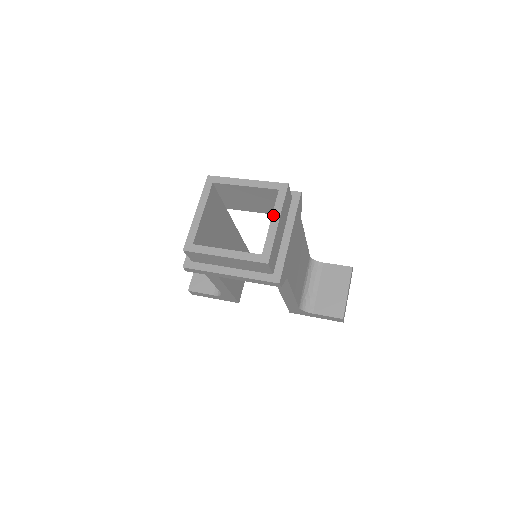
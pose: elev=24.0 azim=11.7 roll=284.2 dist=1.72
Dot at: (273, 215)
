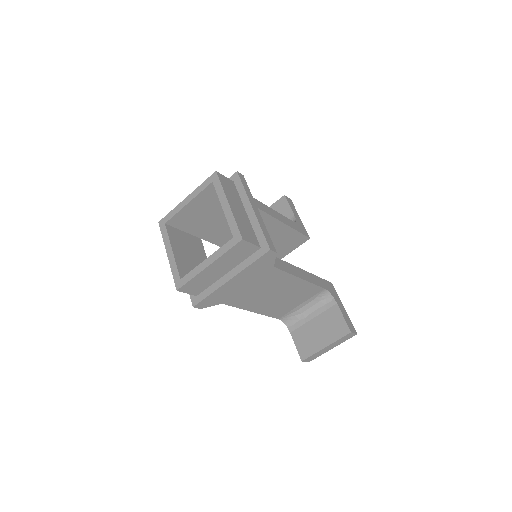
Dot at: (211, 256)
